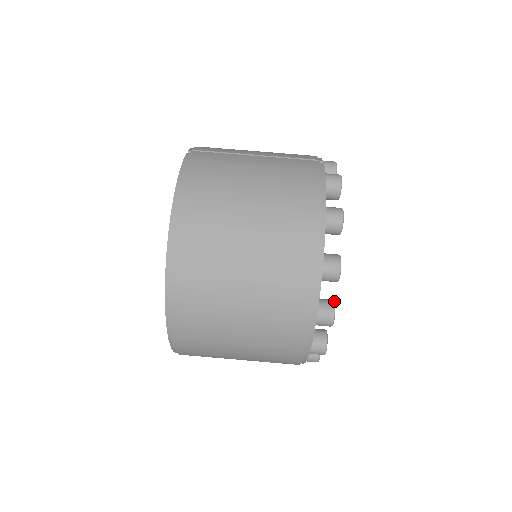
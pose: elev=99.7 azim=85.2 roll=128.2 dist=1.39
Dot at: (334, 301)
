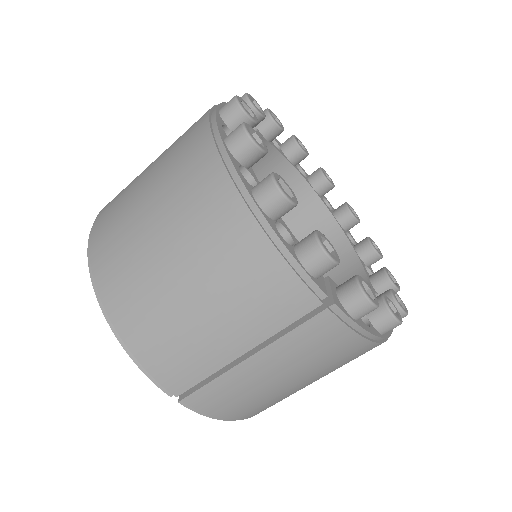
Dot at: (394, 284)
